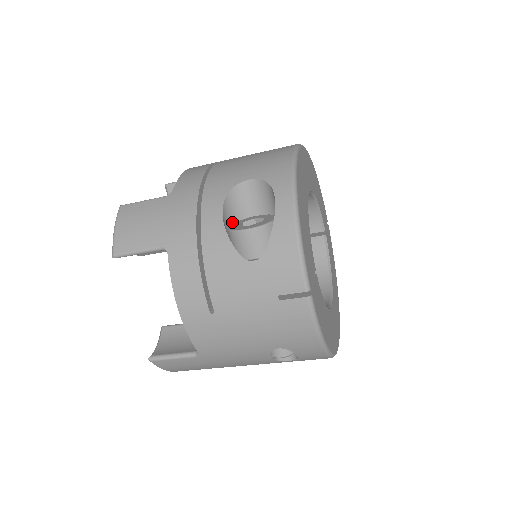
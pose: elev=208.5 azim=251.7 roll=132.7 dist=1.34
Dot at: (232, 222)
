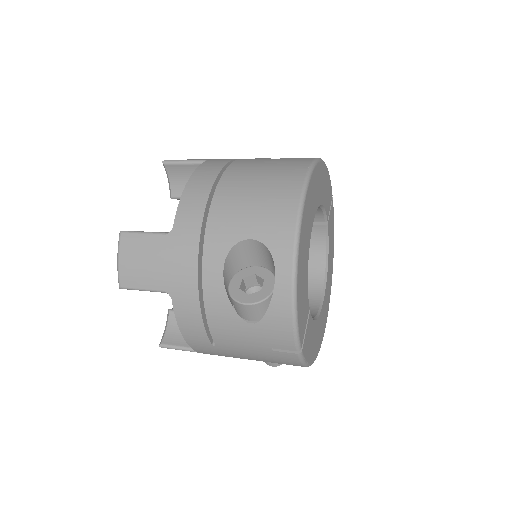
Dot at: (233, 273)
